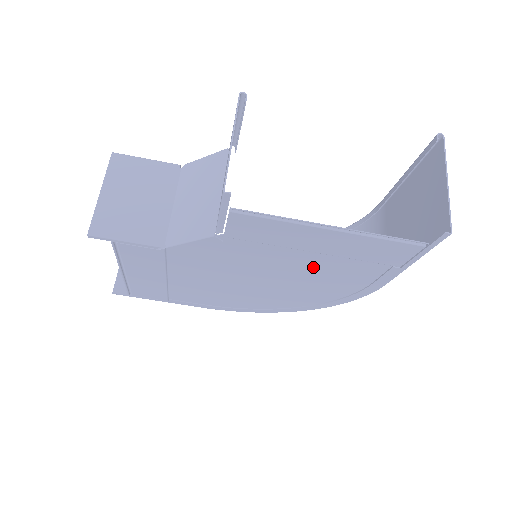
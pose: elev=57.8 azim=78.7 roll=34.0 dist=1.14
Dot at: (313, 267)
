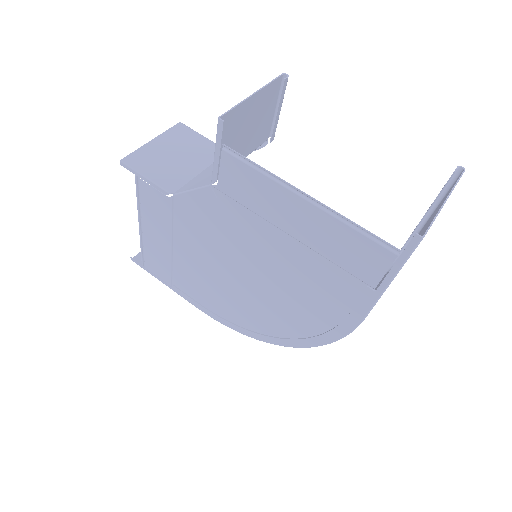
Dot at: (293, 265)
